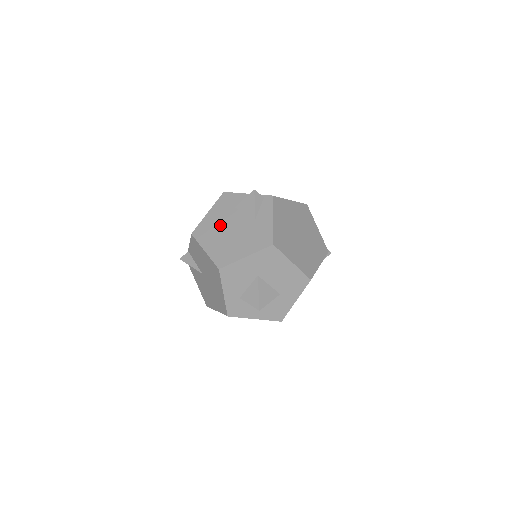
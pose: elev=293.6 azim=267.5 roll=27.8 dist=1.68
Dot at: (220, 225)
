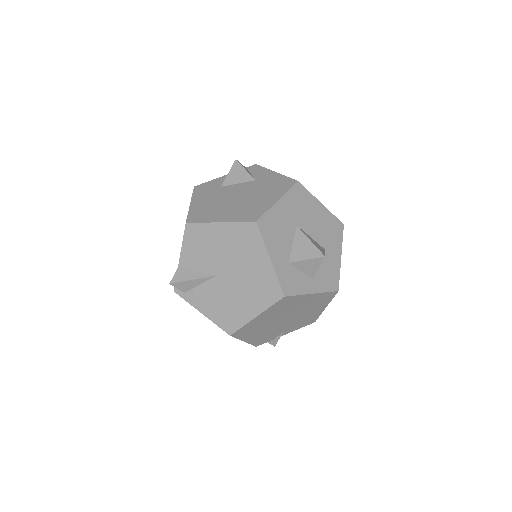
Dot at: (217, 201)
